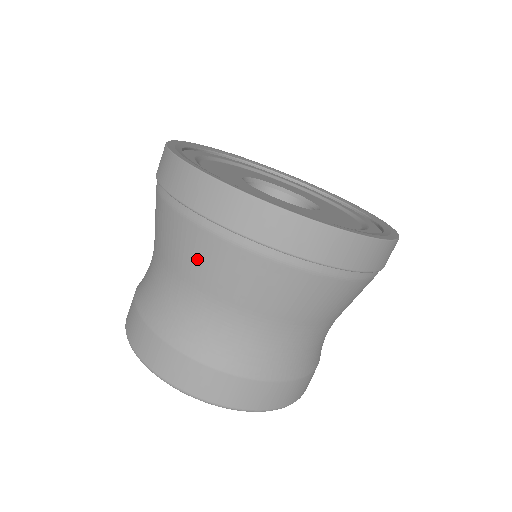
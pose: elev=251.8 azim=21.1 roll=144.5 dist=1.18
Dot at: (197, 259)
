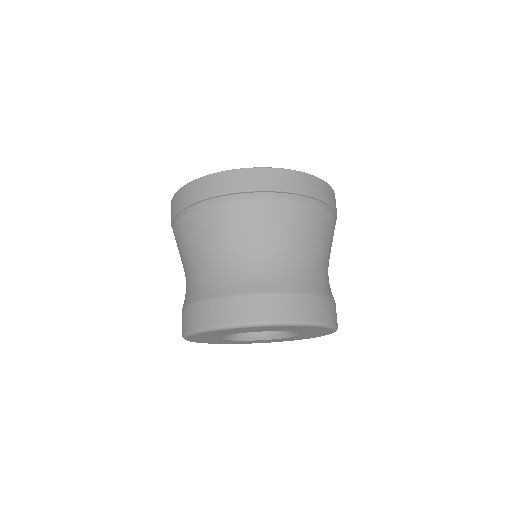
Dot at: (207, 230)
